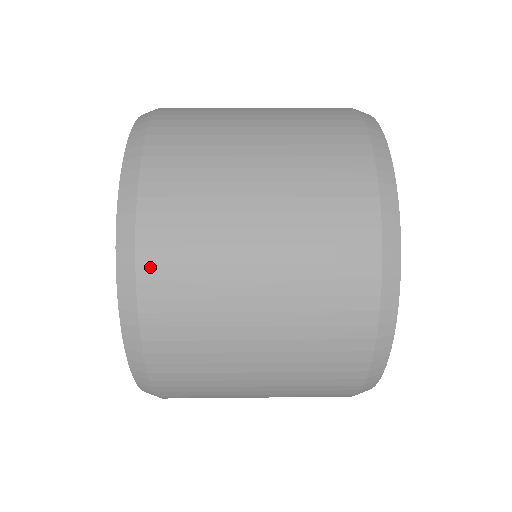
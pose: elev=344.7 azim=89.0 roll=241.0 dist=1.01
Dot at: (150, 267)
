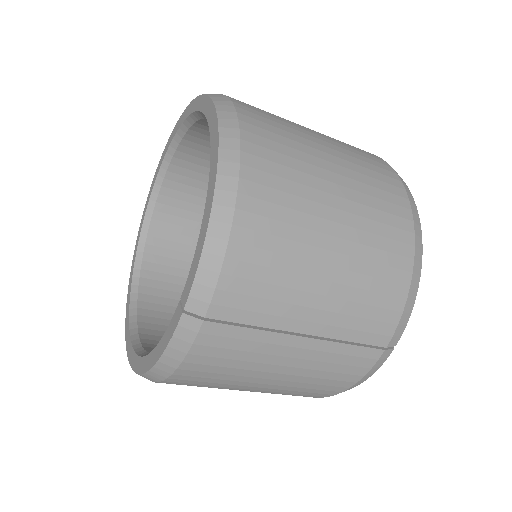
Dot at: (248, 118)
